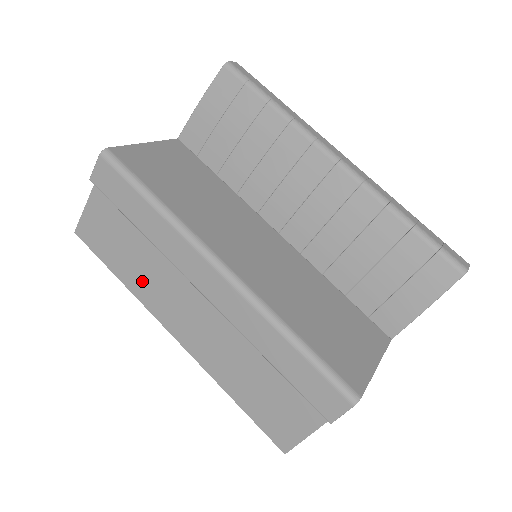
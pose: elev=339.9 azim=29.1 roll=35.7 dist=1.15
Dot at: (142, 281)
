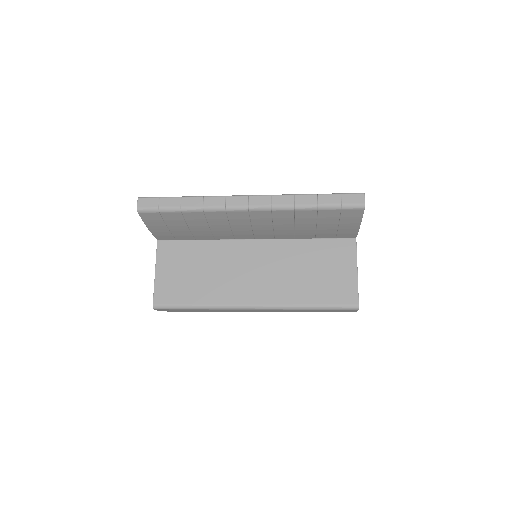
Dot at: occluded
